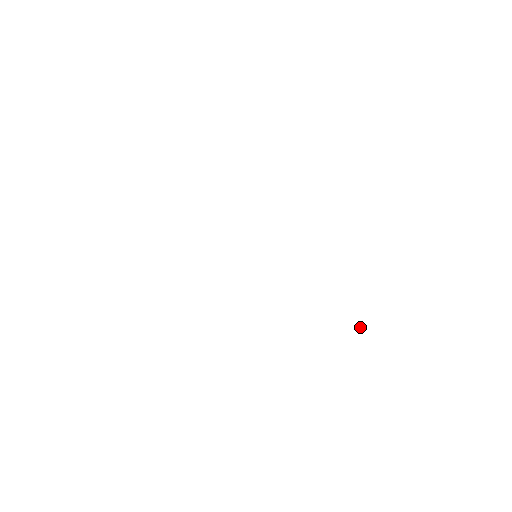
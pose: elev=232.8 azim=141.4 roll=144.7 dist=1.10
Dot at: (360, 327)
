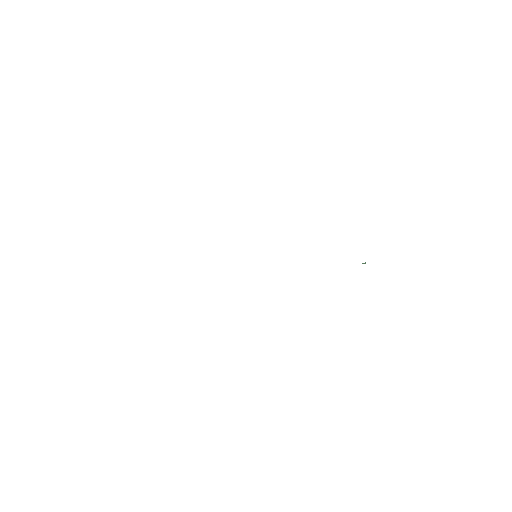
Dot at: (362, 263)
